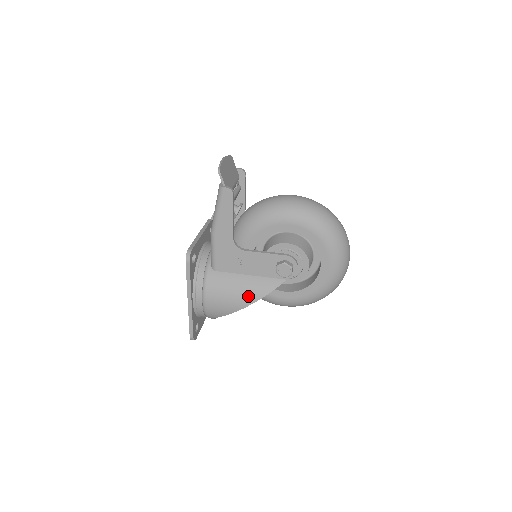
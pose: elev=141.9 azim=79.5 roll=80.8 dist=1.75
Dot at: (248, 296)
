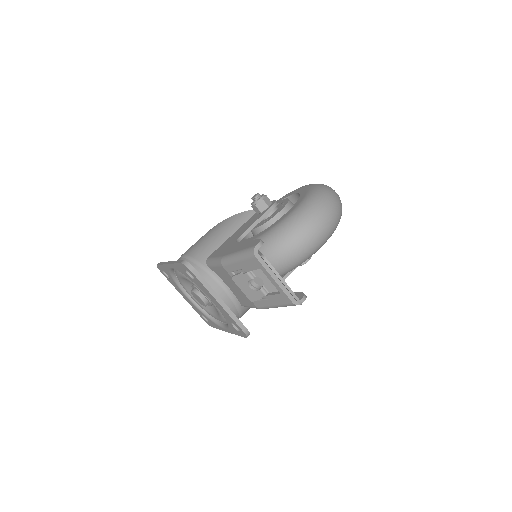
Dot at: occluded
